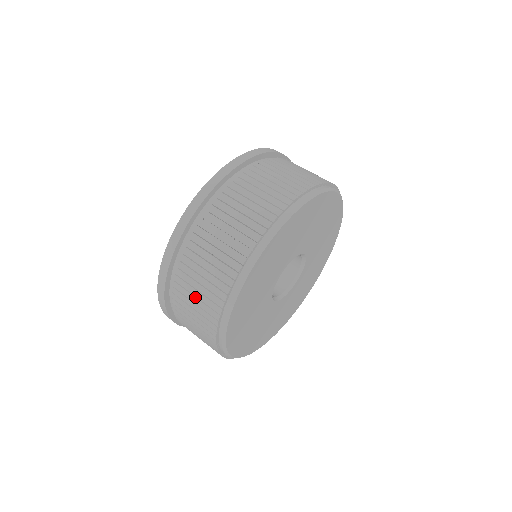
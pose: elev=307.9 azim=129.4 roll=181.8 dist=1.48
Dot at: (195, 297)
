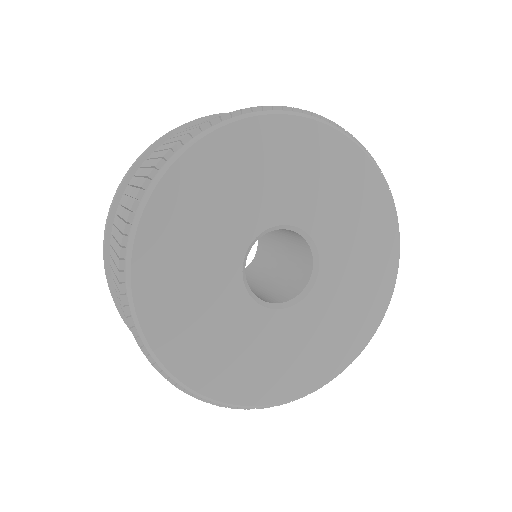
Dot at: (160, 151)
